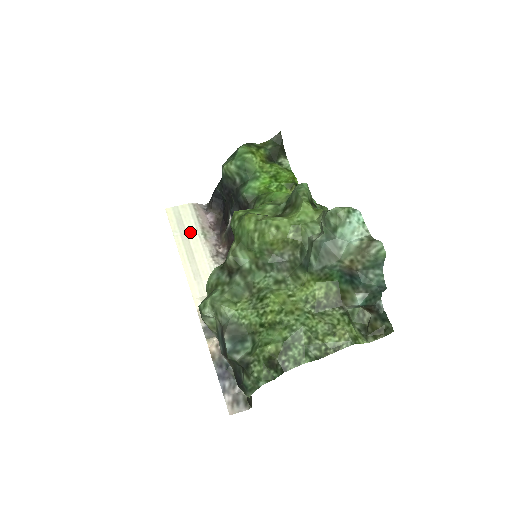
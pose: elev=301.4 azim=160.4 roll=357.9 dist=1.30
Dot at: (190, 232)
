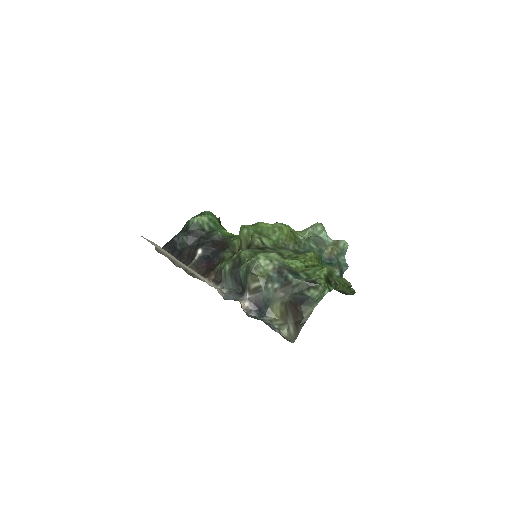
Dot at: (168, 254)
